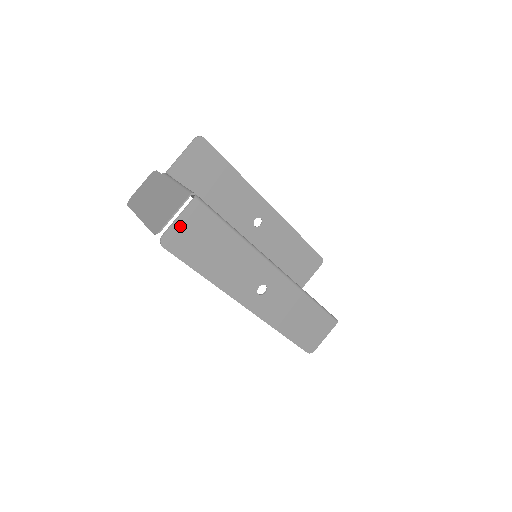
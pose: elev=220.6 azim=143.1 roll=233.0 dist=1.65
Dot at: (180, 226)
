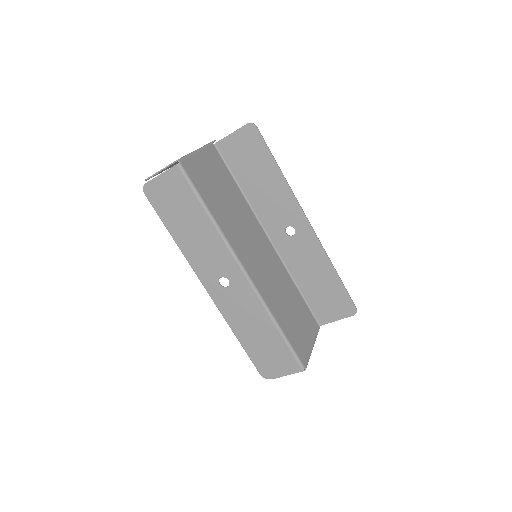
Dot at: (161, 183)
